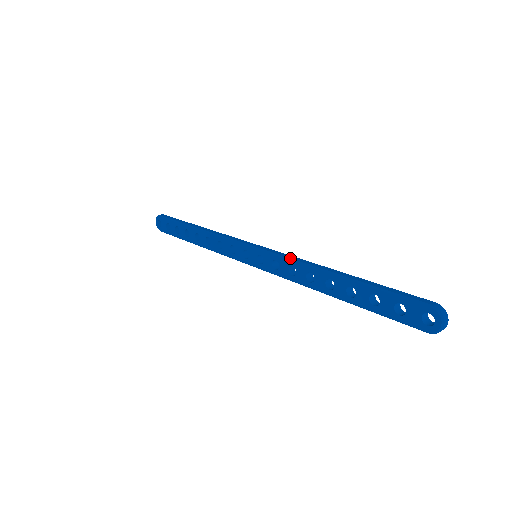
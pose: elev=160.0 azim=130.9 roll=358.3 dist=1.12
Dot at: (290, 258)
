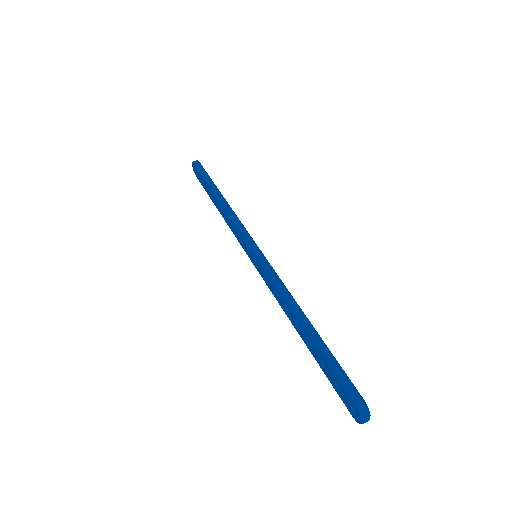
Dot at: (275, 282)
